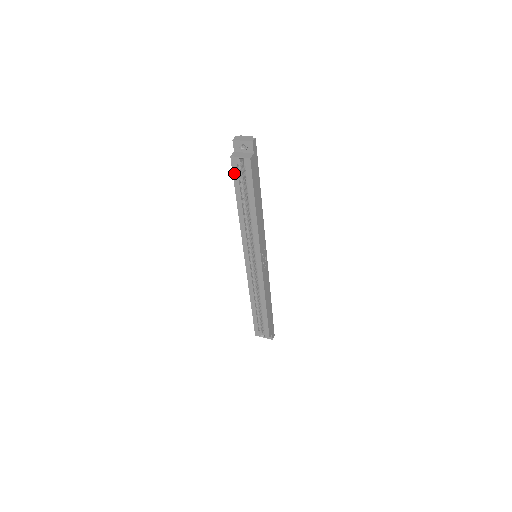
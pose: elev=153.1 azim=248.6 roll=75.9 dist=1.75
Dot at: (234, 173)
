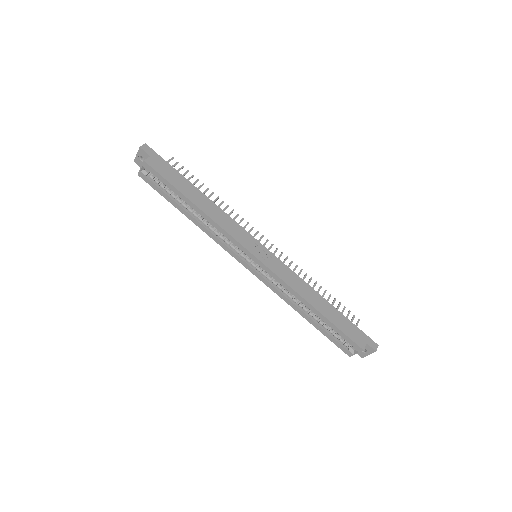
Dot at: (153, 187)
